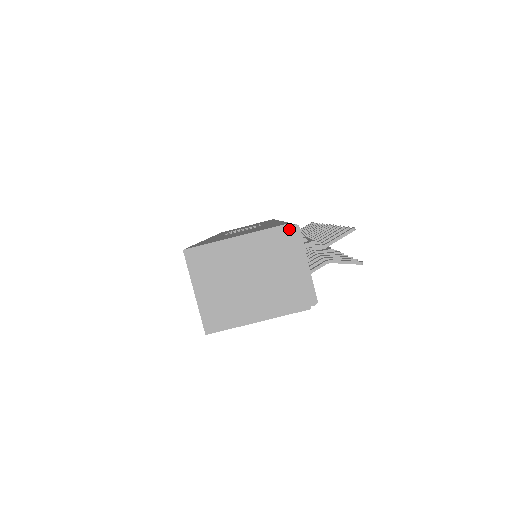
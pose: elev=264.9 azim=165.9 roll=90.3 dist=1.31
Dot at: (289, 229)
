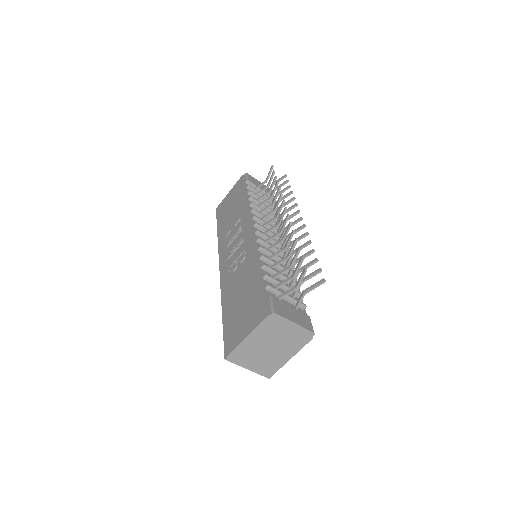
Dot at: (270, 317)
